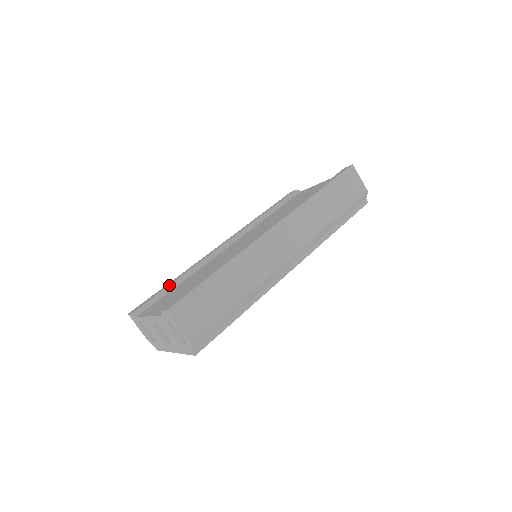
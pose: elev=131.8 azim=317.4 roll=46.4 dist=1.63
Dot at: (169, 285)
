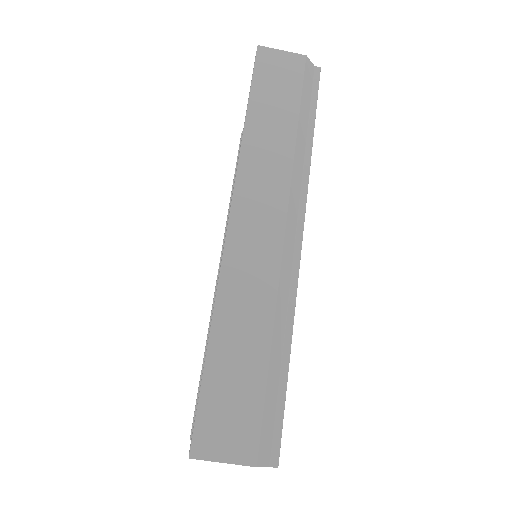
Dot at: (201, 371)
